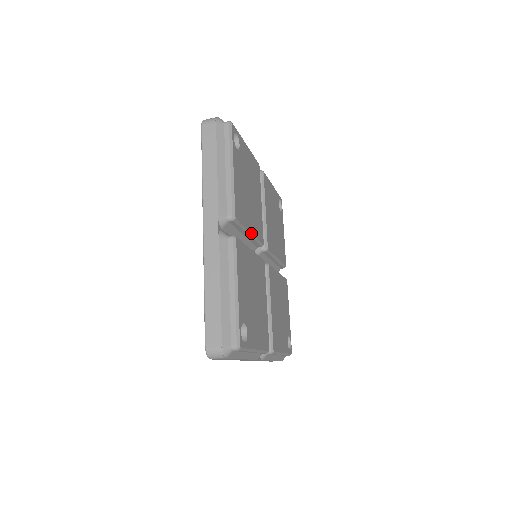
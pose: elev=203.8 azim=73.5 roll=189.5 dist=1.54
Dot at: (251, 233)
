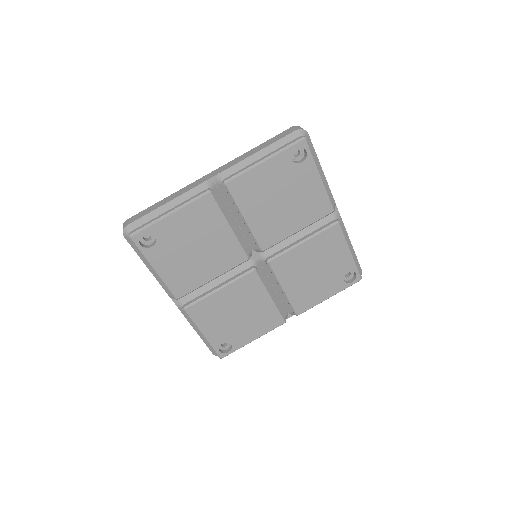
Dot at: (214, 278)
